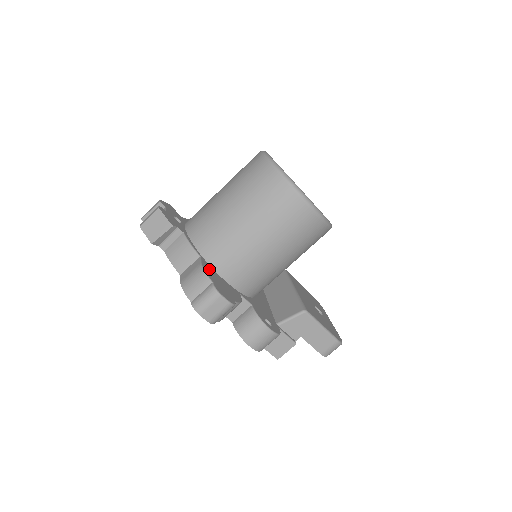
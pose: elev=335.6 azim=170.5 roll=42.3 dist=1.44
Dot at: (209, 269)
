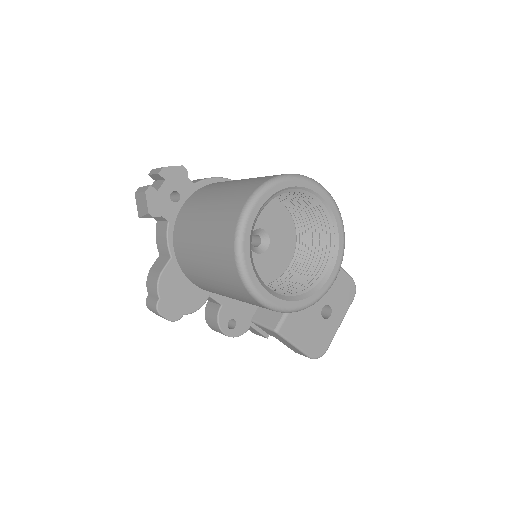
Dot at: (172, 275)
